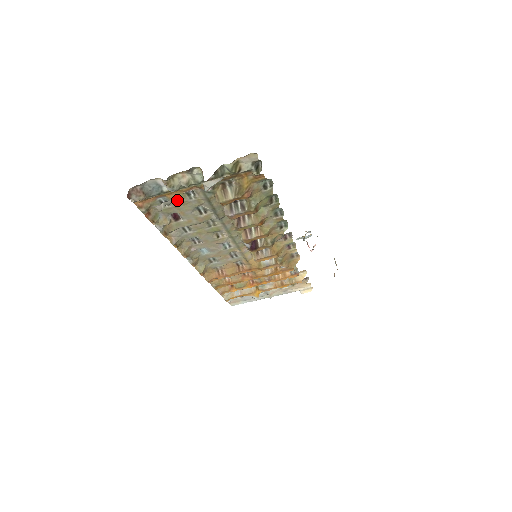
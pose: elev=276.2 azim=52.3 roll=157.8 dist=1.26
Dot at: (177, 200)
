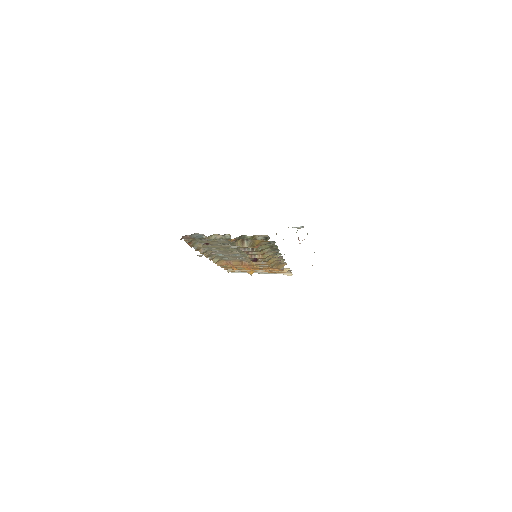
Dot at: occluded
